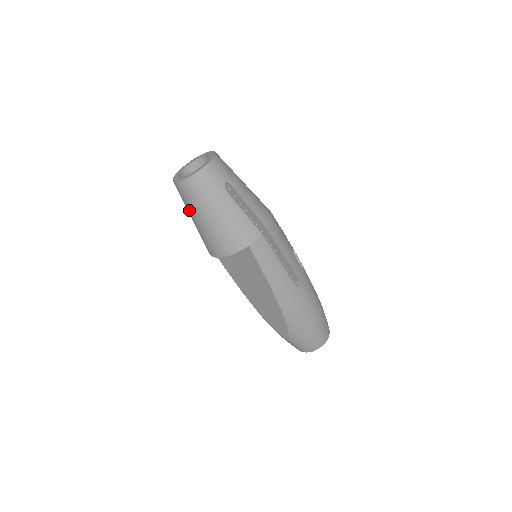
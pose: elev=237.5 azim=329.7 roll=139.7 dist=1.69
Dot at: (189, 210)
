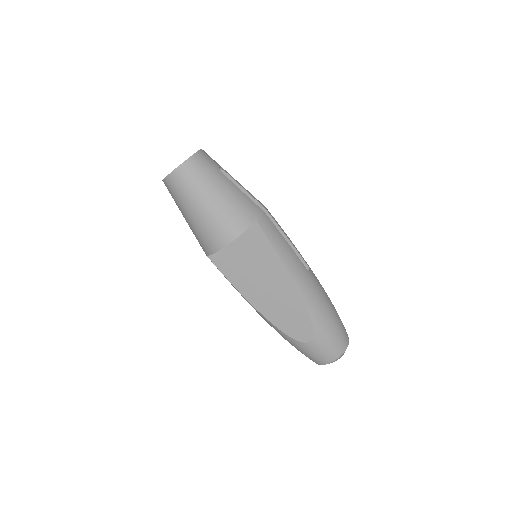
Dot at: (187, 202)
